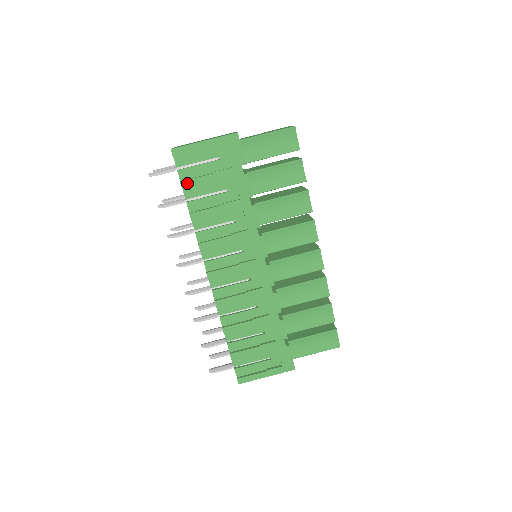
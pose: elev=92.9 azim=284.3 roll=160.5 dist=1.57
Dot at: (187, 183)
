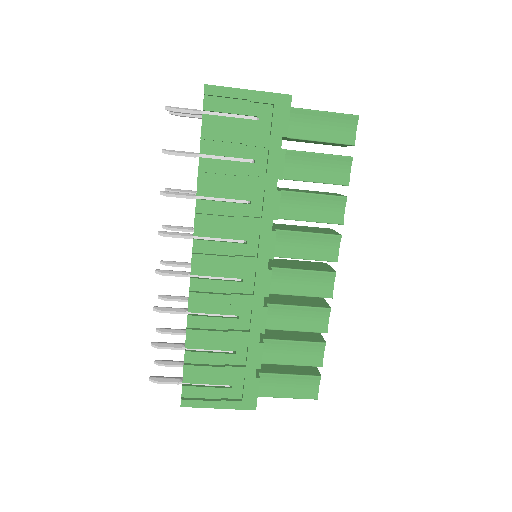
Dot at: (209, 133)
